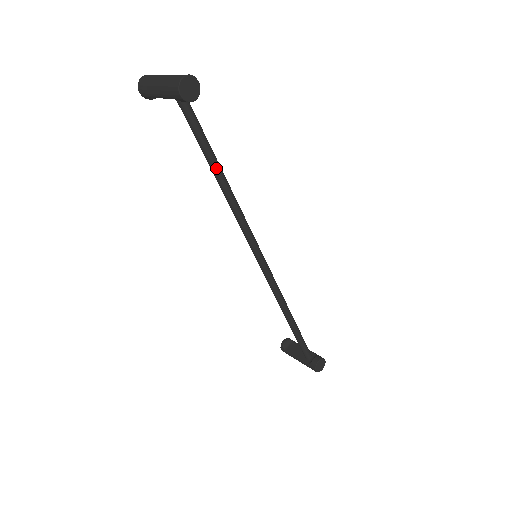
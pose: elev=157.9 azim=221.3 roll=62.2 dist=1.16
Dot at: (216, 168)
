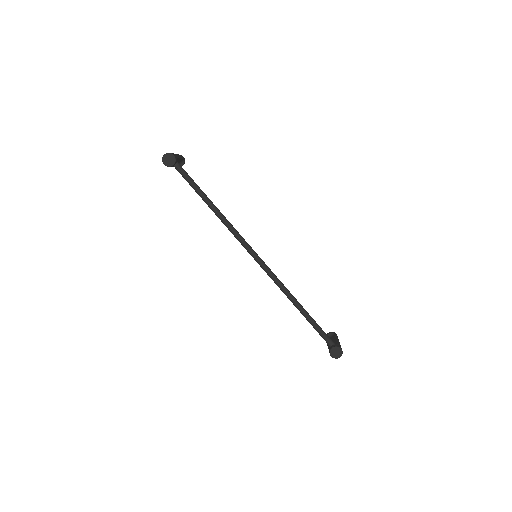
Dot at: (204, 199)
